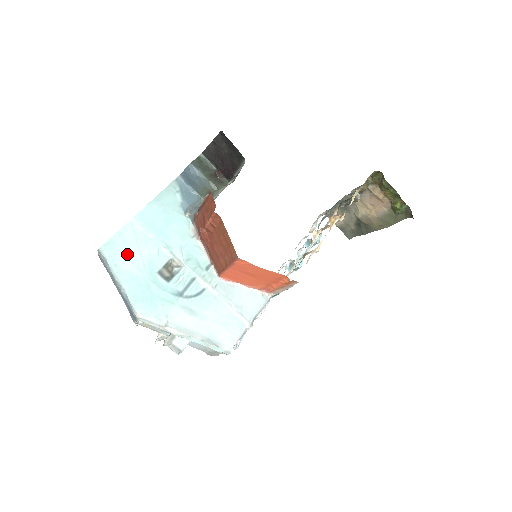
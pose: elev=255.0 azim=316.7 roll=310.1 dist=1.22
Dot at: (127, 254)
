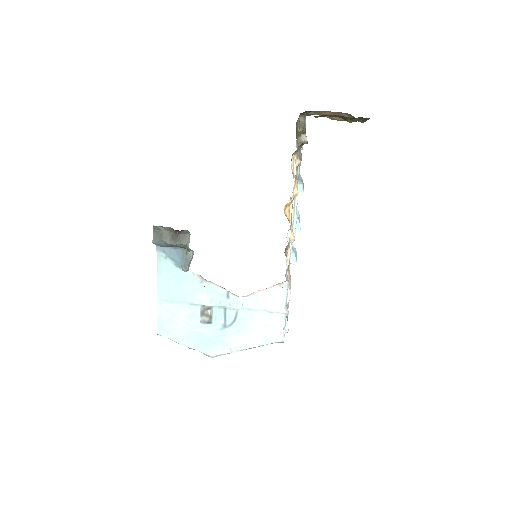
Dot at: (174, 326)
